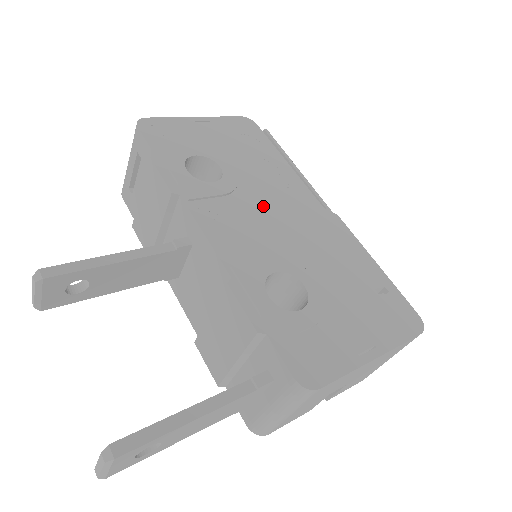
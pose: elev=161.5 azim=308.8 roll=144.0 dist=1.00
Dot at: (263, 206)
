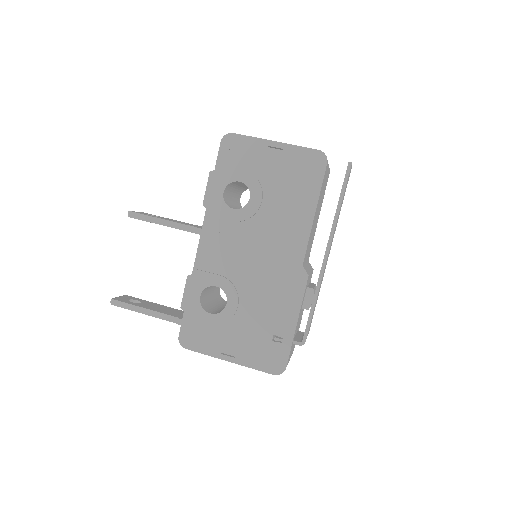
Dot at: (254, 241)
